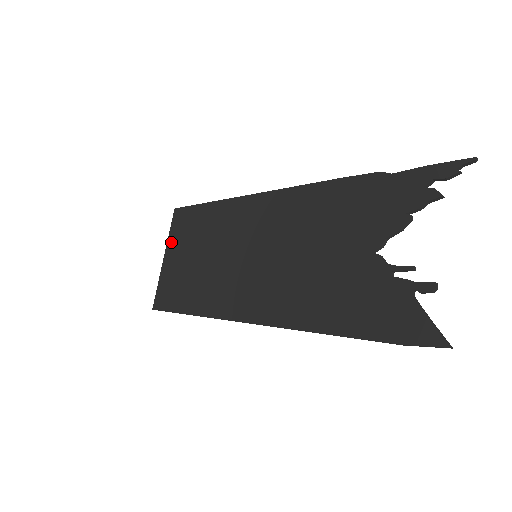
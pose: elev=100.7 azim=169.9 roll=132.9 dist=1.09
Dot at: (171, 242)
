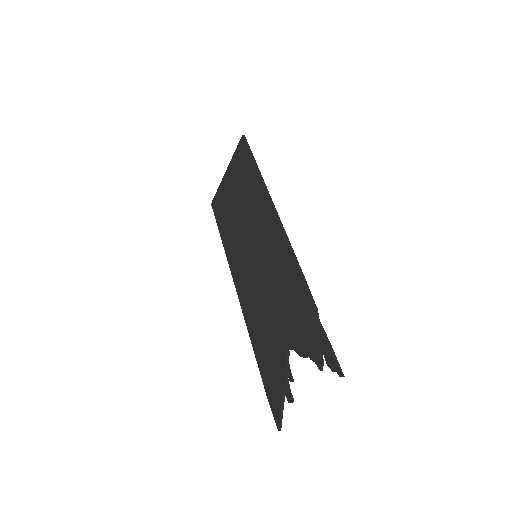
Dot at: (232, 165)
